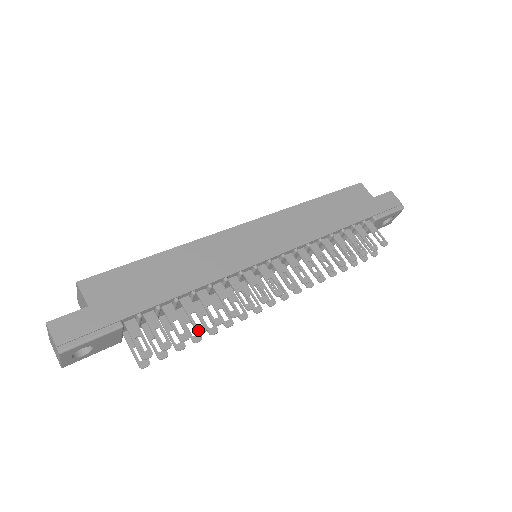
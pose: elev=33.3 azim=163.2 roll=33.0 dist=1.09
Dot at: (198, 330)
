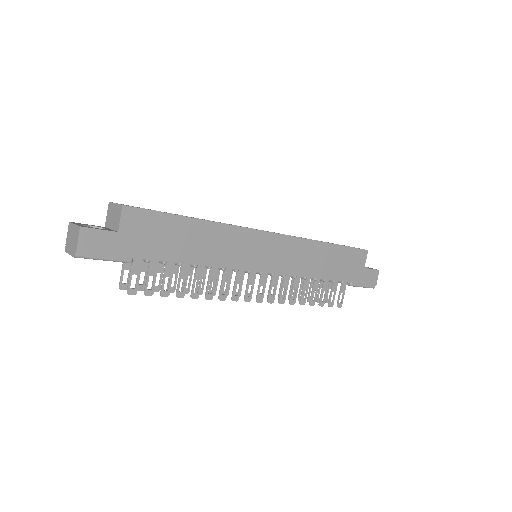
Dot at: (177, 294)
